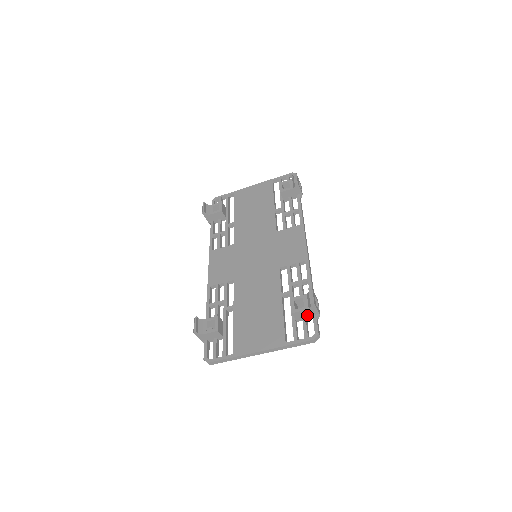
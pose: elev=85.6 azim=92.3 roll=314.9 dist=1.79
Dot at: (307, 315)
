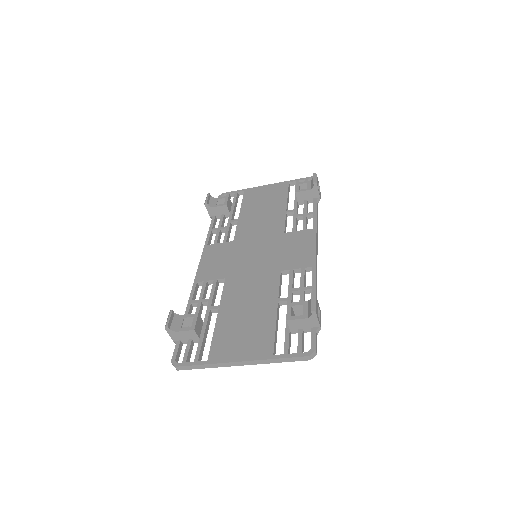
Dot at: (305, 326)
